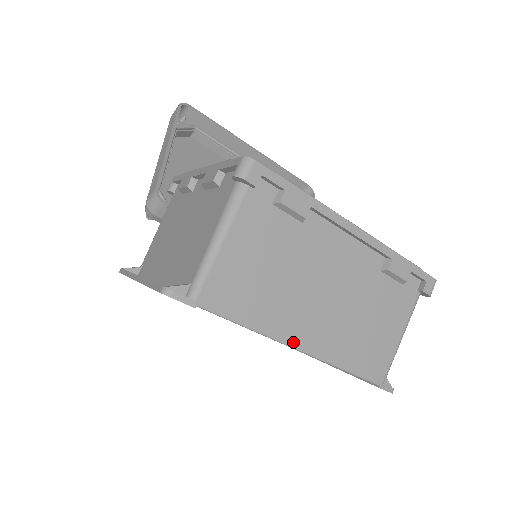
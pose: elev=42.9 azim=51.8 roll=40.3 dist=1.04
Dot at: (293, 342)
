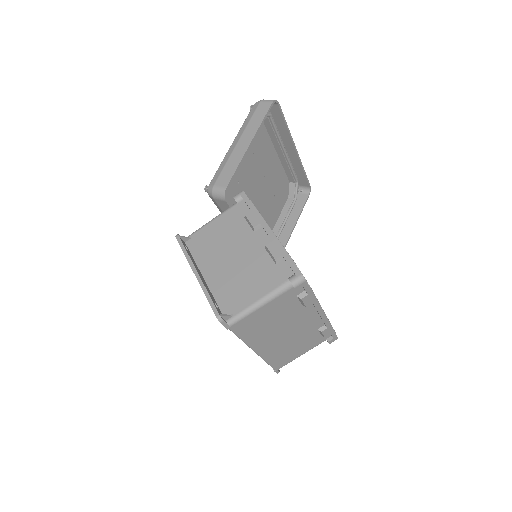
Dot at: (255, 349)
